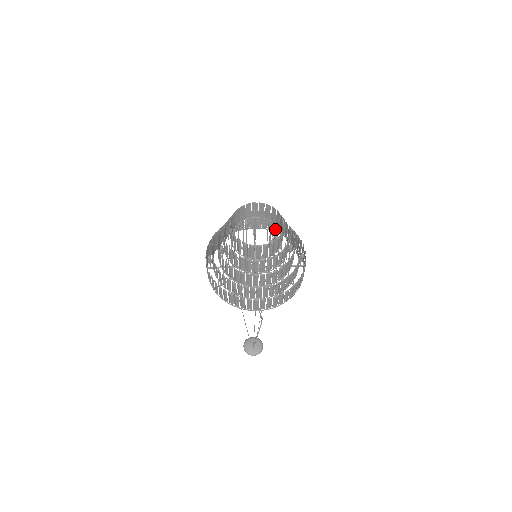
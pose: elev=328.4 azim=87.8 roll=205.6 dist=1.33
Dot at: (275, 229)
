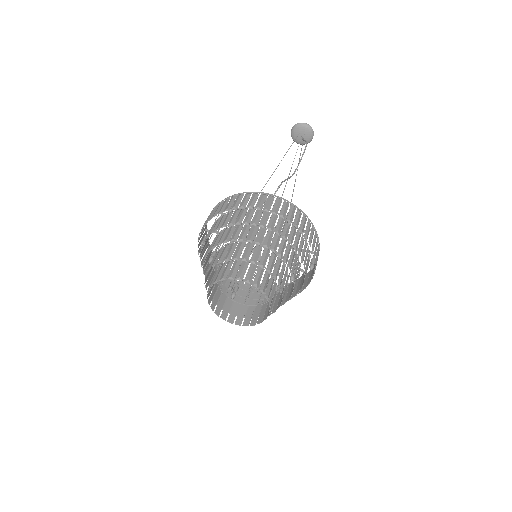
Dot at: occluded
